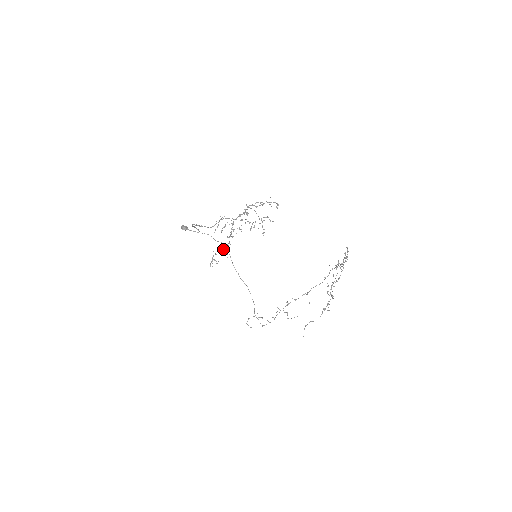
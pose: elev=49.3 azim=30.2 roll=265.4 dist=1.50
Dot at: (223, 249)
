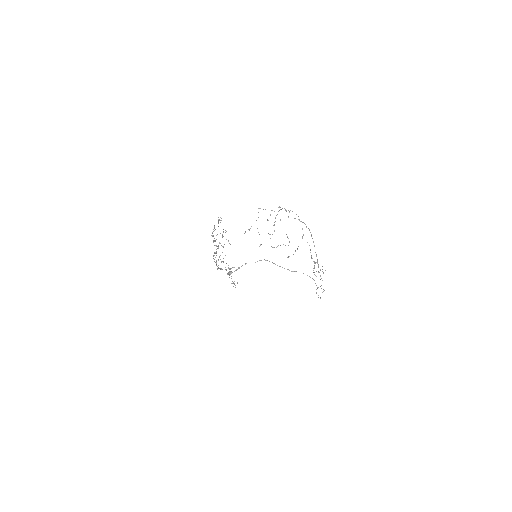
Dot at: occluded
